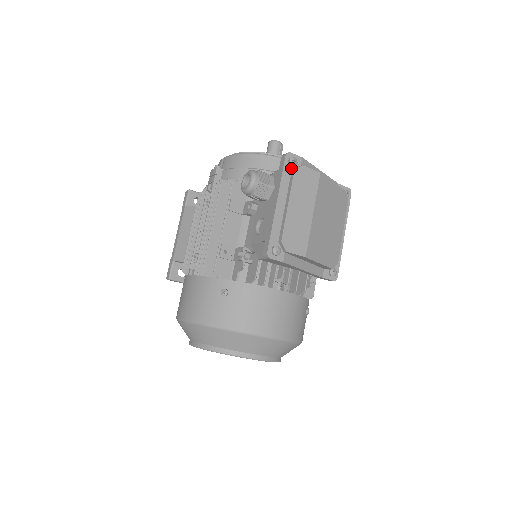
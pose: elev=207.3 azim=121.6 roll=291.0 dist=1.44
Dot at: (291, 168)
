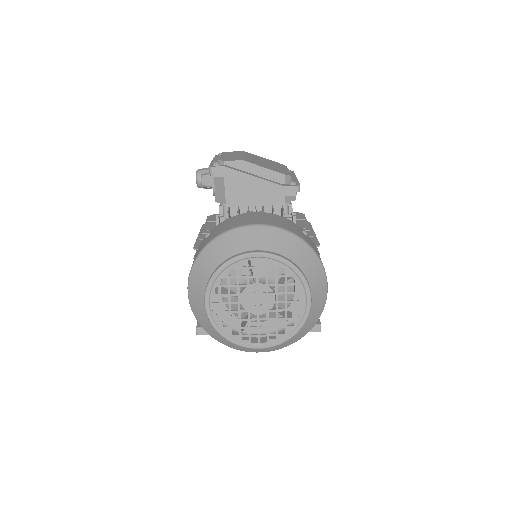
Dot at: occluded
